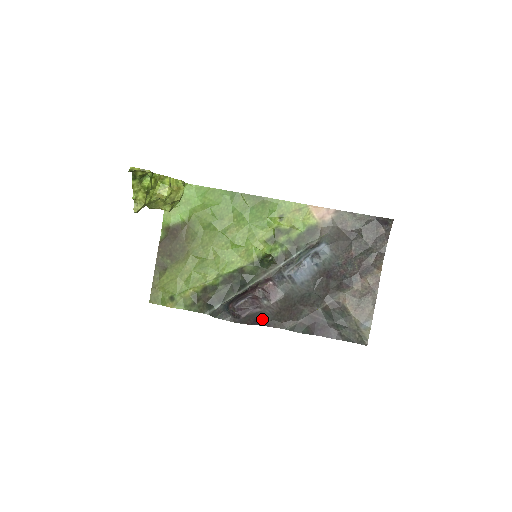
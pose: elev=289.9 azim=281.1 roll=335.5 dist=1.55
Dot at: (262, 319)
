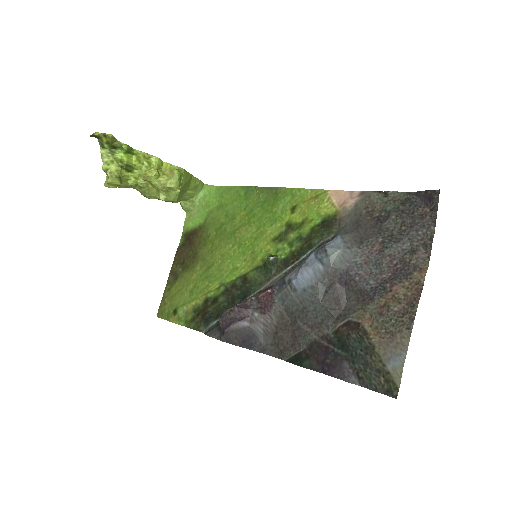
Dot at: (254, 340)
